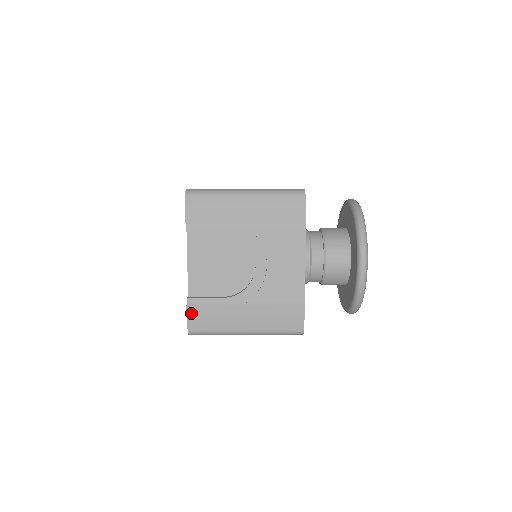
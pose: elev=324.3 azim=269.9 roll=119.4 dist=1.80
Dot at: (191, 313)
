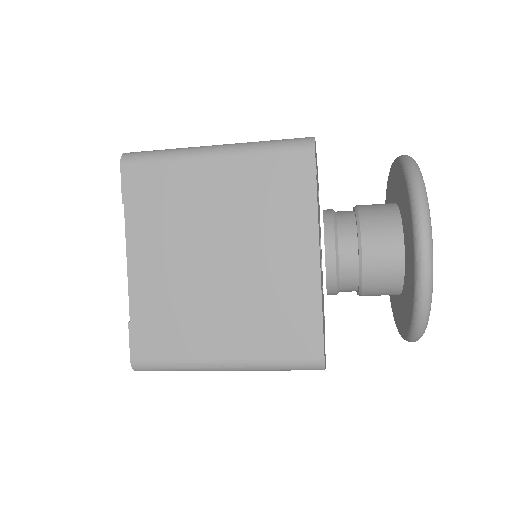
Dot at: occluded
